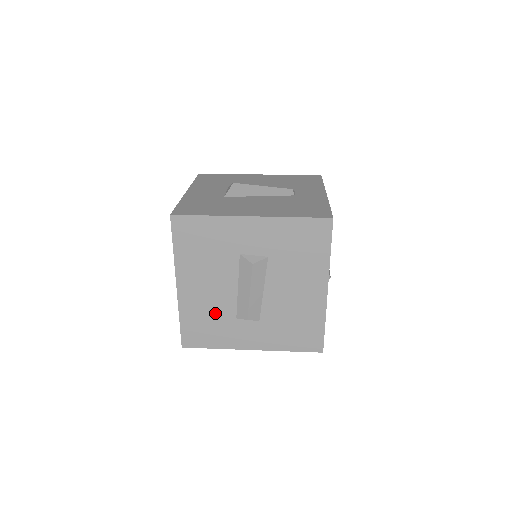
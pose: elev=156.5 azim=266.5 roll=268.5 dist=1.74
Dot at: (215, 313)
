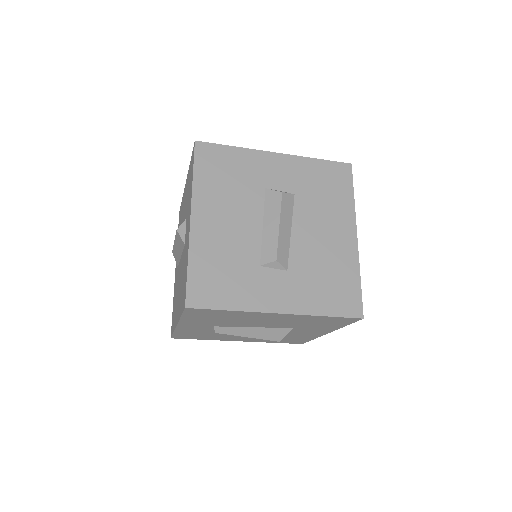
Dot at: (234, 257)
